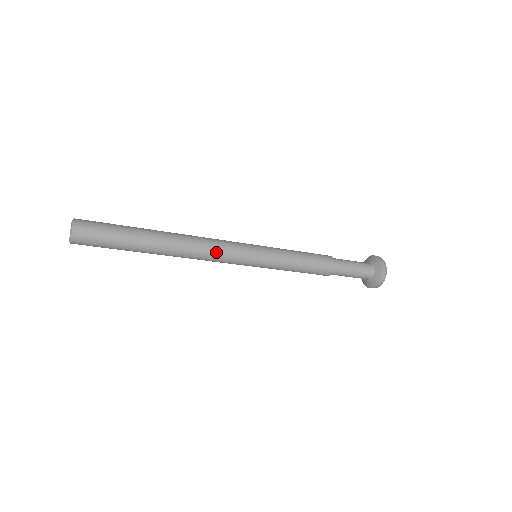
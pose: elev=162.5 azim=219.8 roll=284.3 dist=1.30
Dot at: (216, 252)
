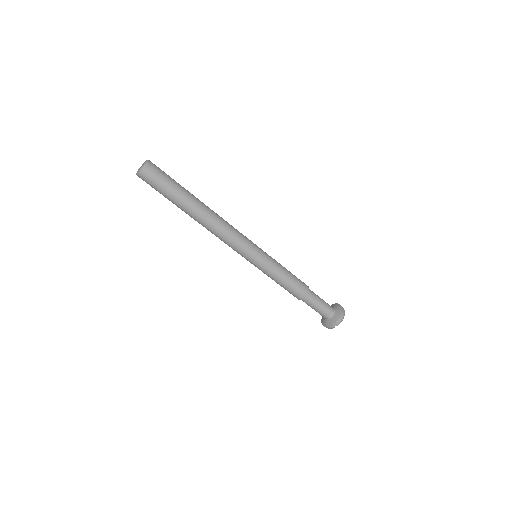
Dot at: (234, 230)
